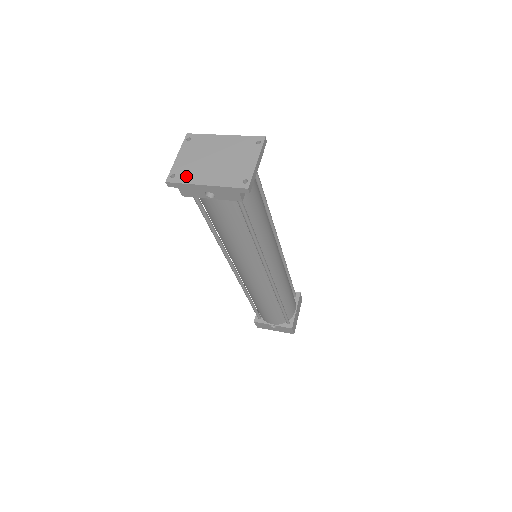
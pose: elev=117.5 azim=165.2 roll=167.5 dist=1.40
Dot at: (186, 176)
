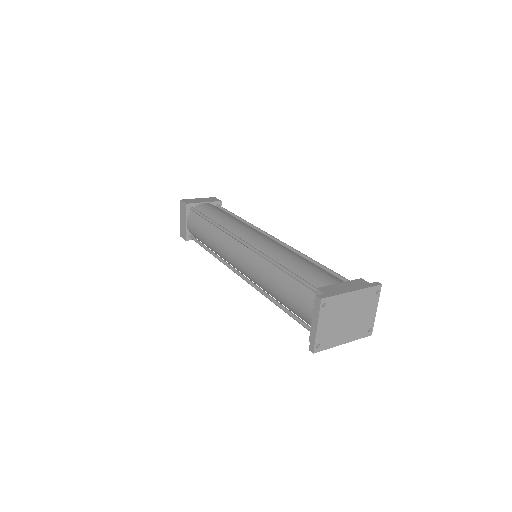
Dot at: (329, 342)
